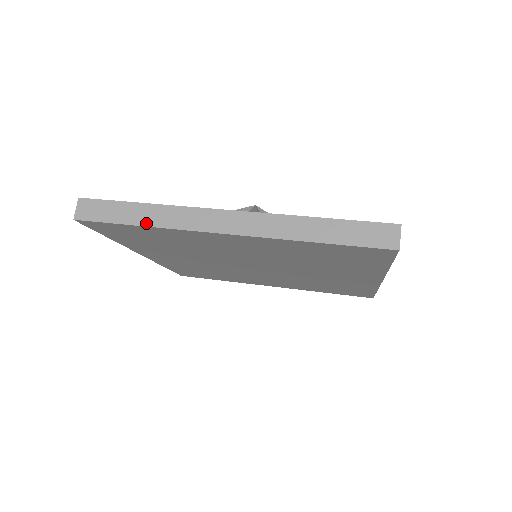
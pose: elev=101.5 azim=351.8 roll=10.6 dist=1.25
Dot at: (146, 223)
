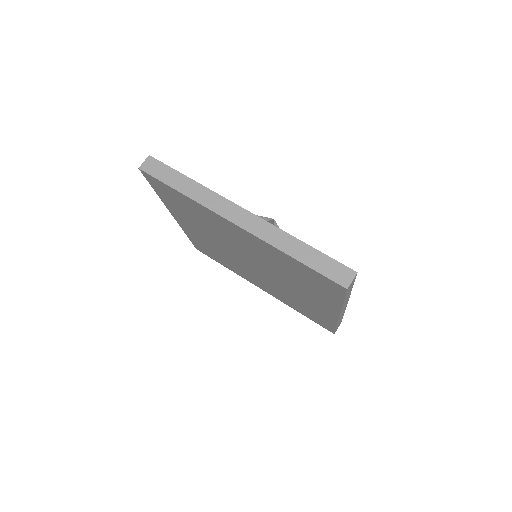
Dot at: (186, 193)
